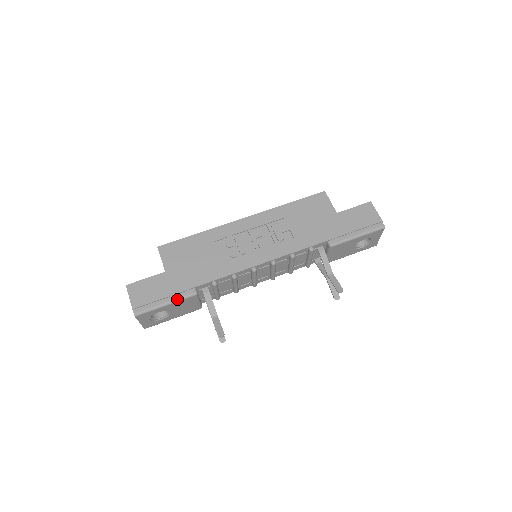
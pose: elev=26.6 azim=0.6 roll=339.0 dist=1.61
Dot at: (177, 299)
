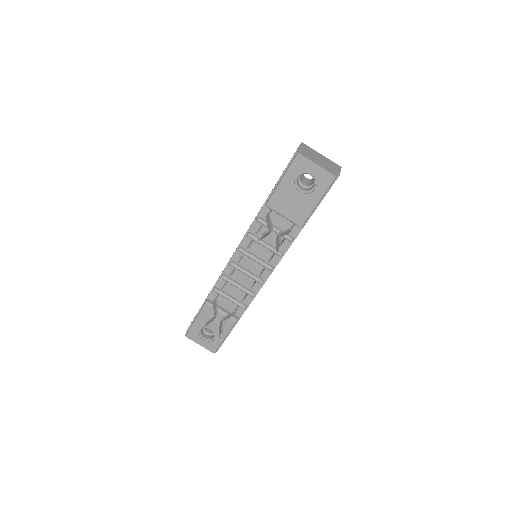
Dot at: (199, 312)
